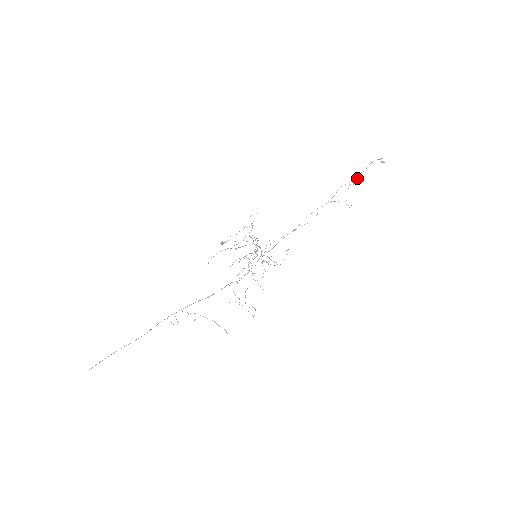
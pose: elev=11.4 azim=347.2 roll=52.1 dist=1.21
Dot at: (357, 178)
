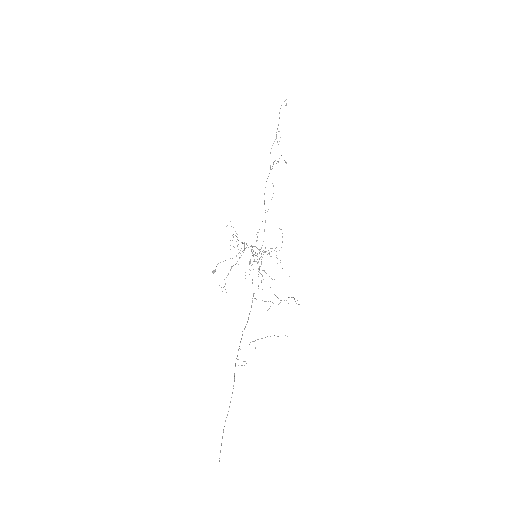
Dot at: (279, 131)
